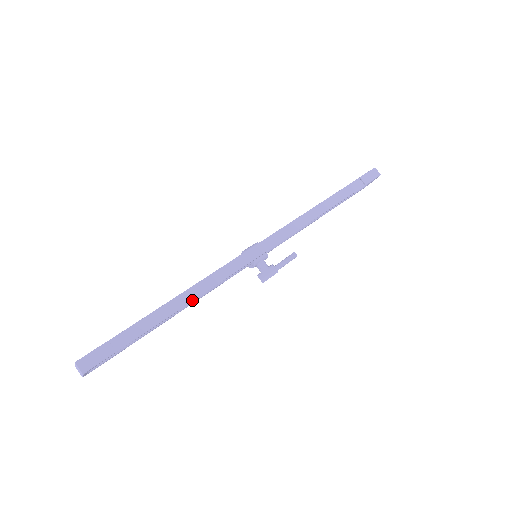
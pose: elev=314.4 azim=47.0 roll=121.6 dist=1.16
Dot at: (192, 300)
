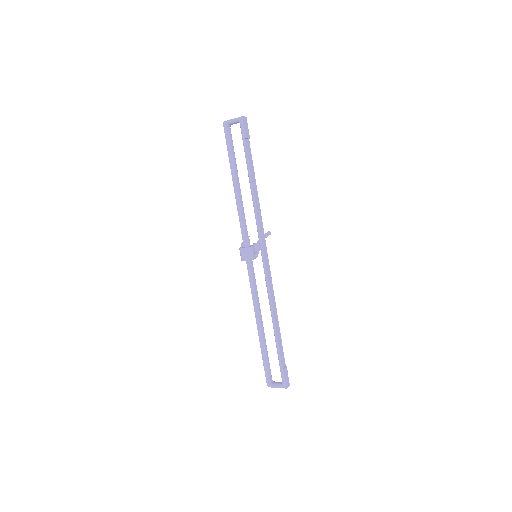
Dot at: (277, 315)
